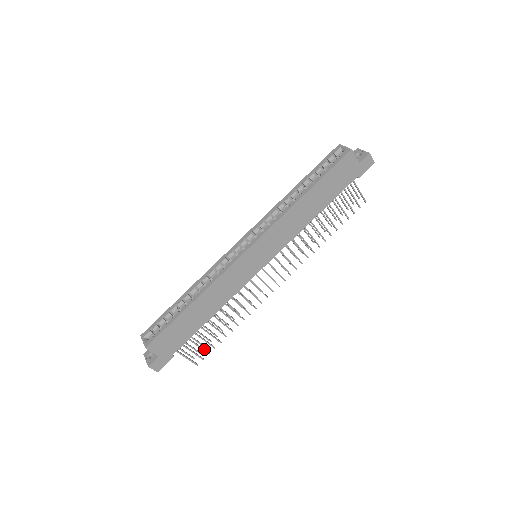
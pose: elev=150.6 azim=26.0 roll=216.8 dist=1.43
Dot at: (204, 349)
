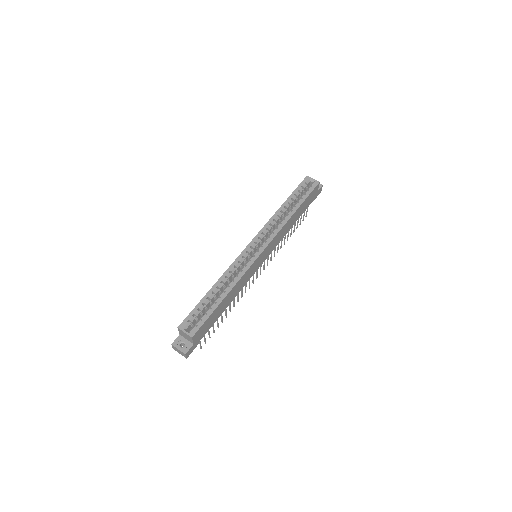
Dot at: occluded
